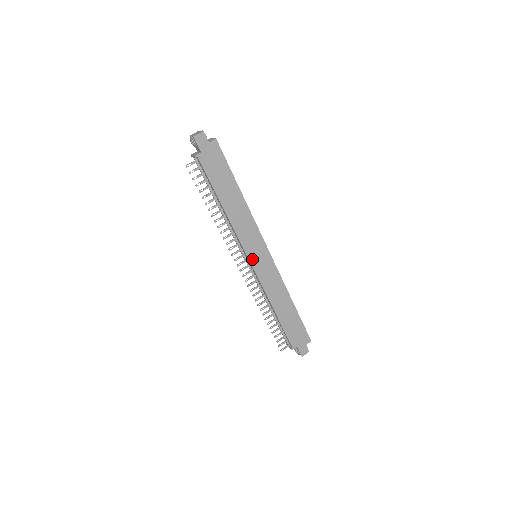
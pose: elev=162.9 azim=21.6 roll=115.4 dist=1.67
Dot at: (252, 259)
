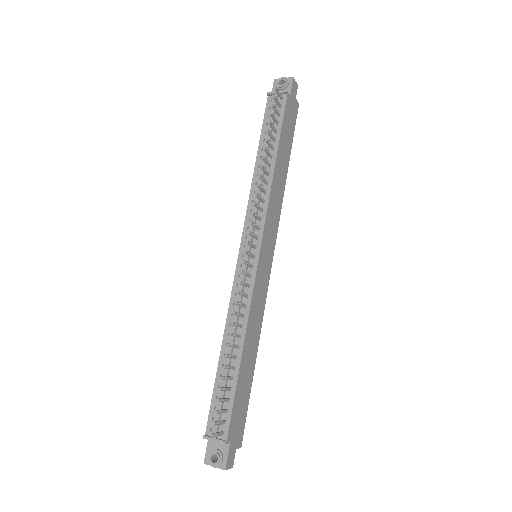
Dot at: (262, 250)
